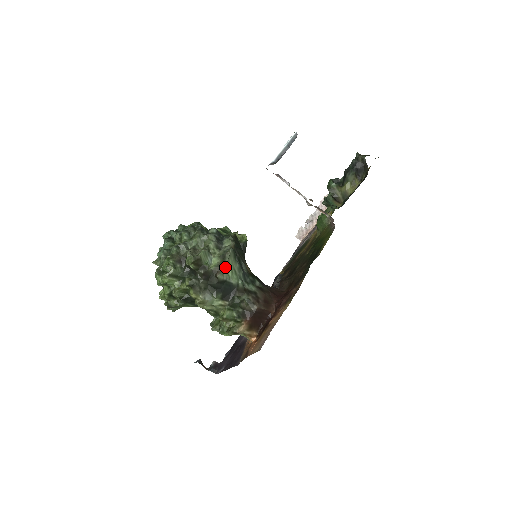
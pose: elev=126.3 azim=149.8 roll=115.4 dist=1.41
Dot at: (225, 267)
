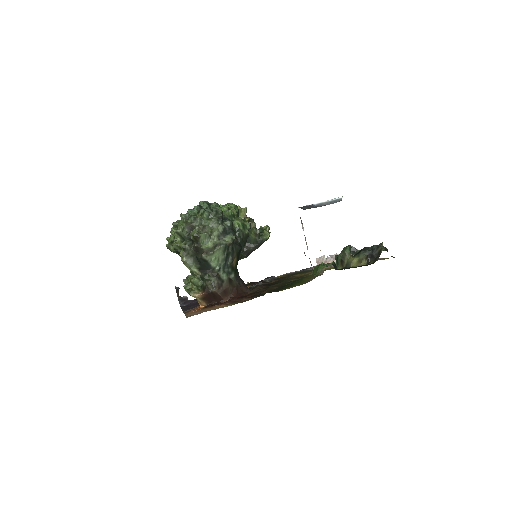
Dot at: (211, 253)
